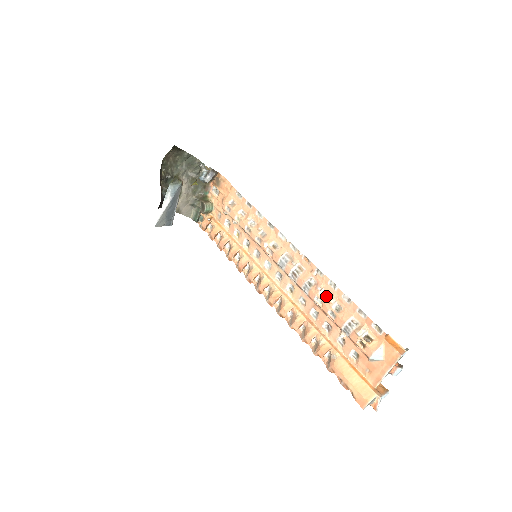
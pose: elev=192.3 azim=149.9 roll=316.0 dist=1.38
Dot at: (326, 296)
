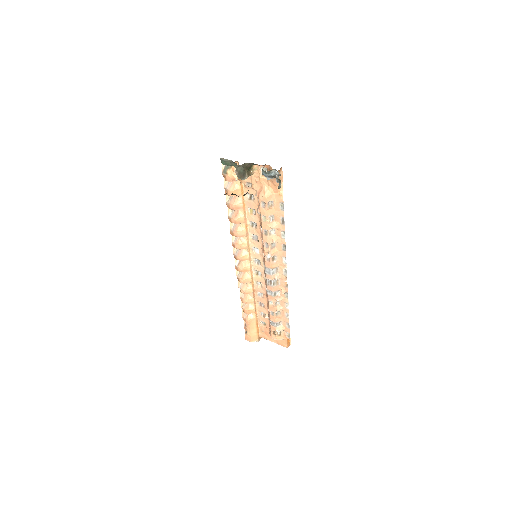
Dot at: (278, 304)
